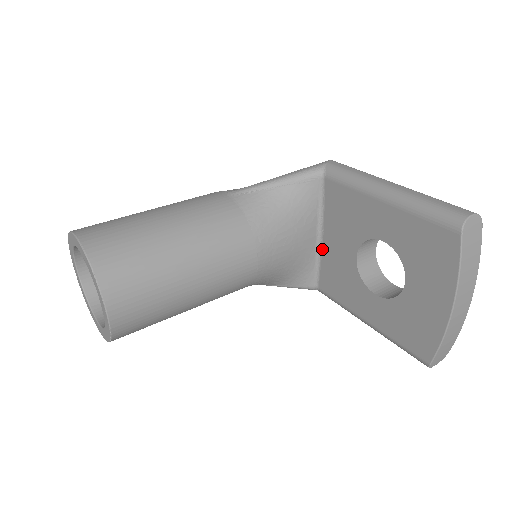
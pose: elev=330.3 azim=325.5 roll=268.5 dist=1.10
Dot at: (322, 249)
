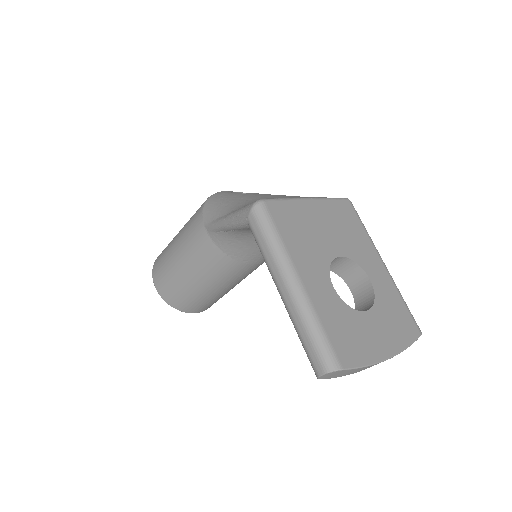
Dot at: occluded
